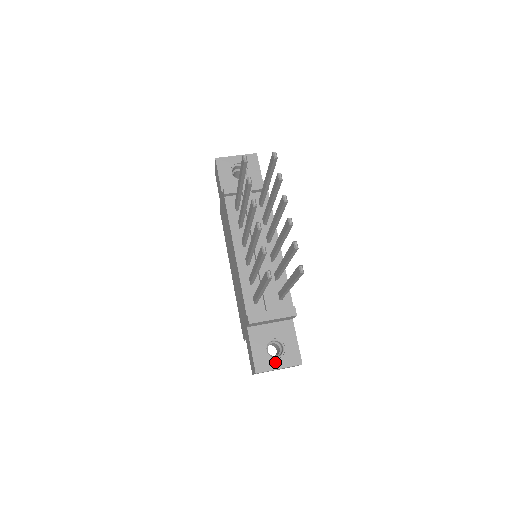
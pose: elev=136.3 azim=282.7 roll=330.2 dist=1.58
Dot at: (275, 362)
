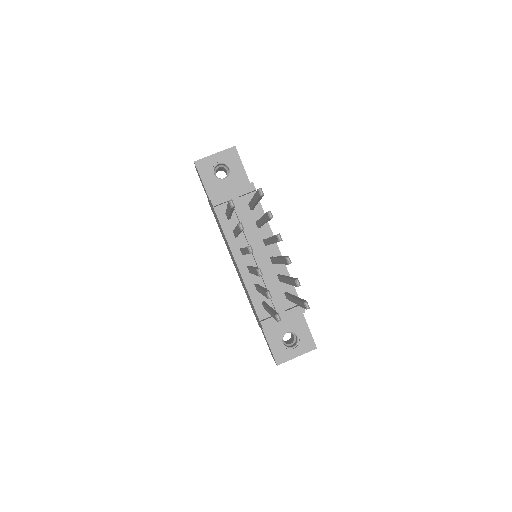
Dot at: (292, 352)
